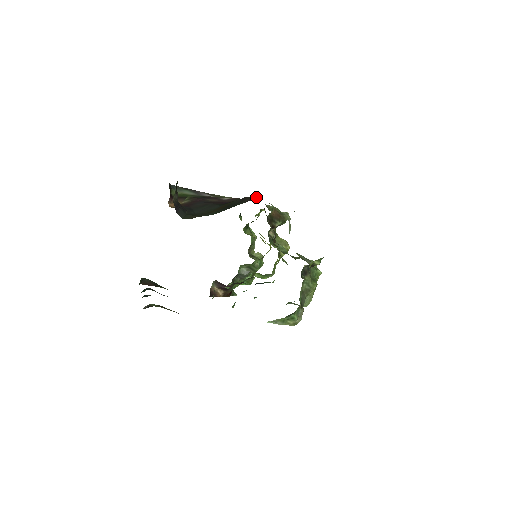
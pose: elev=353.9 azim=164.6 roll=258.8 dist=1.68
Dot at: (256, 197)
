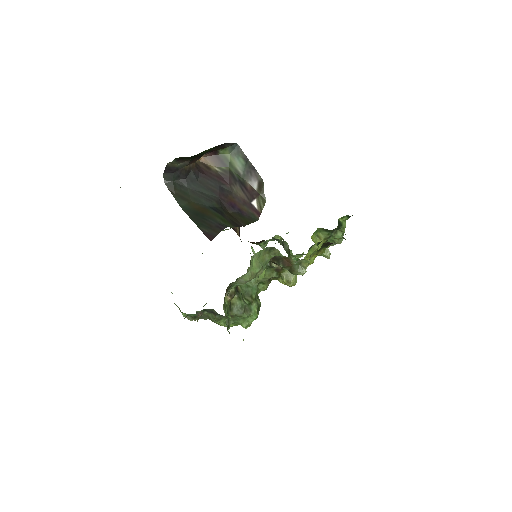
Dot at: (211, 240)
